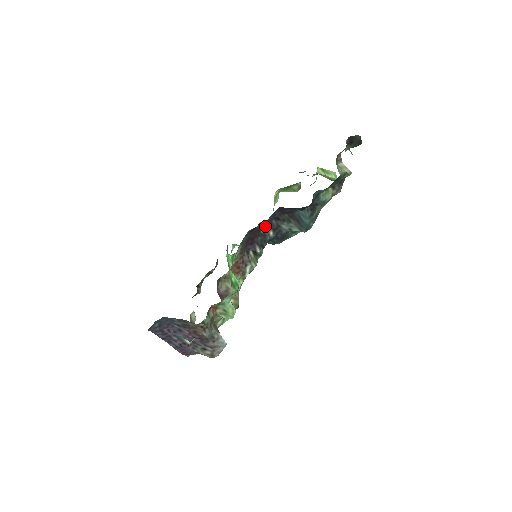
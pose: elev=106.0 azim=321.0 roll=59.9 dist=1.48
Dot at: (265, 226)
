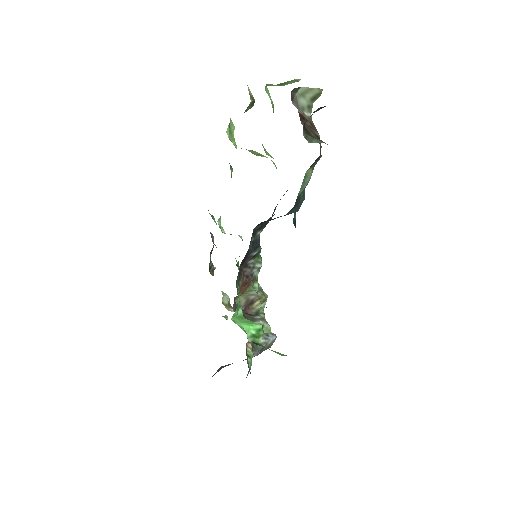
Dot at: occluded
